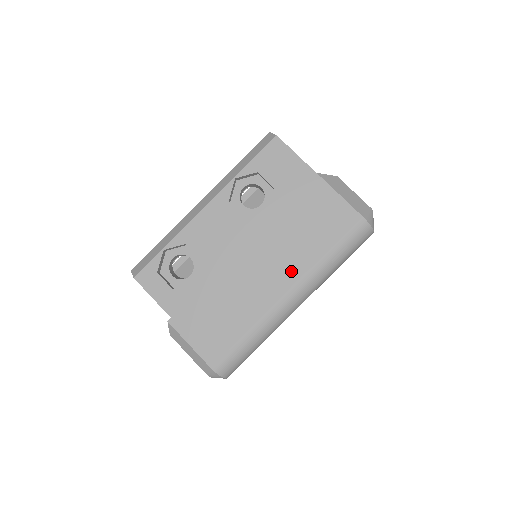
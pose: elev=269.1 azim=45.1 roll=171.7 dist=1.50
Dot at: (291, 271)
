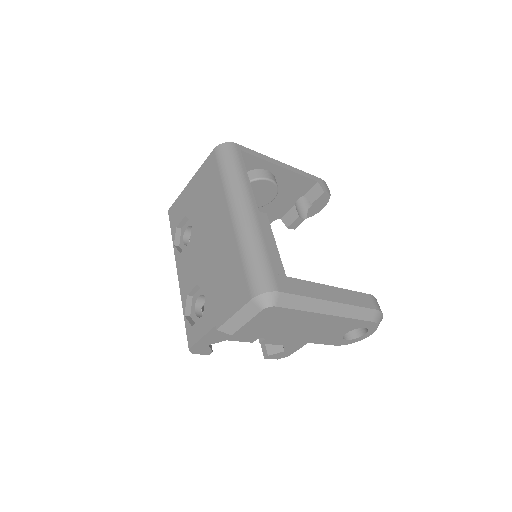
Dot at: (222, 209)
